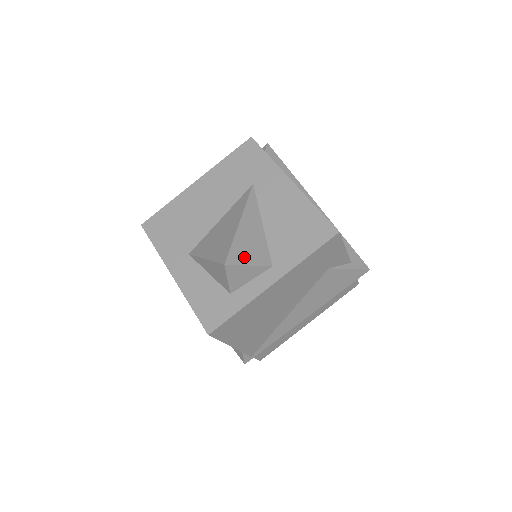
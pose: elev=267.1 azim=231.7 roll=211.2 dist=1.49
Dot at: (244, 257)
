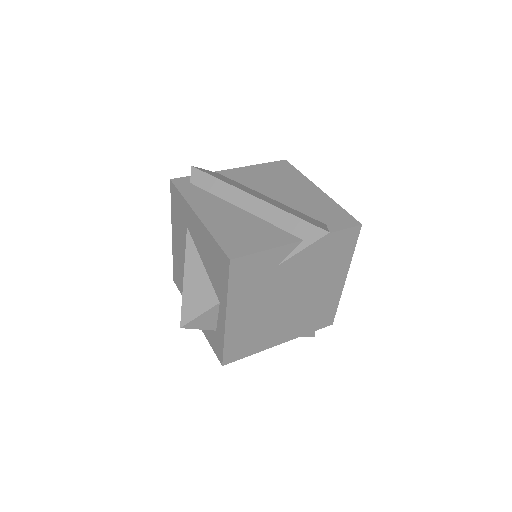
Dot at: (194, 310)
